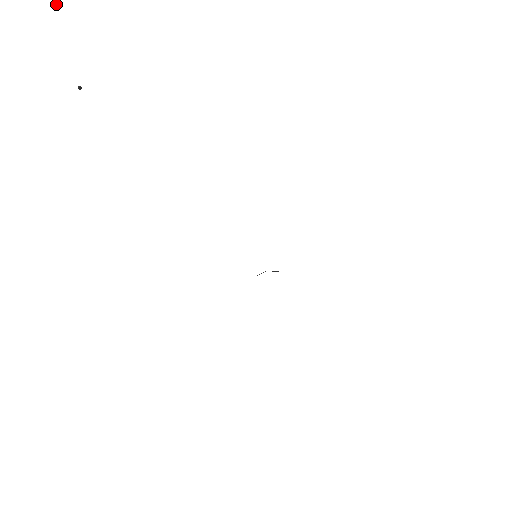
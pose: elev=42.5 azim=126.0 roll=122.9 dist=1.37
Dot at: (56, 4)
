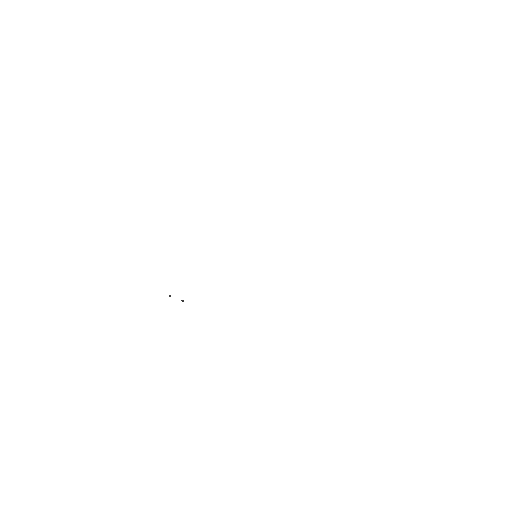
Dot at: occluded
